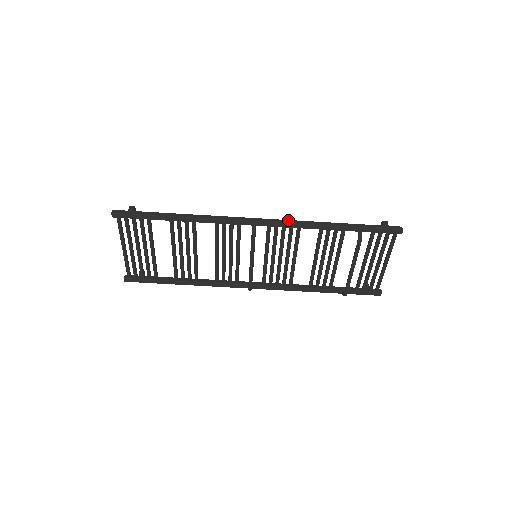
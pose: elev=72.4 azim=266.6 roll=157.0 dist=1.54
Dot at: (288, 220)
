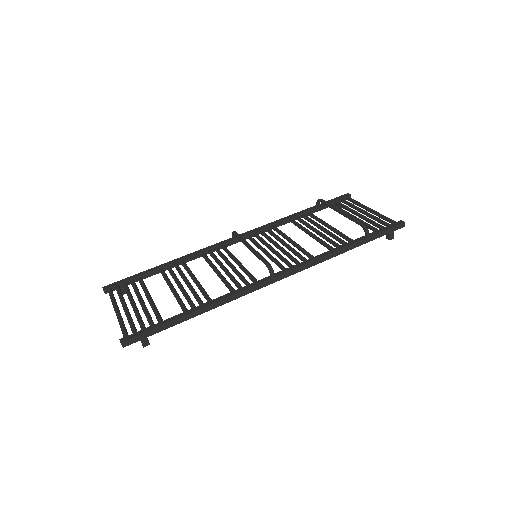
Dot at: occluded
